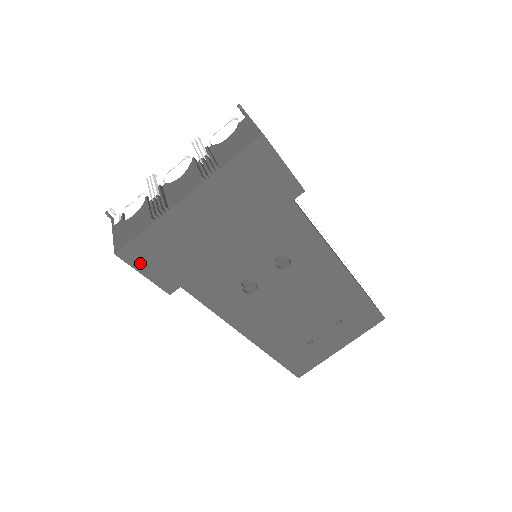
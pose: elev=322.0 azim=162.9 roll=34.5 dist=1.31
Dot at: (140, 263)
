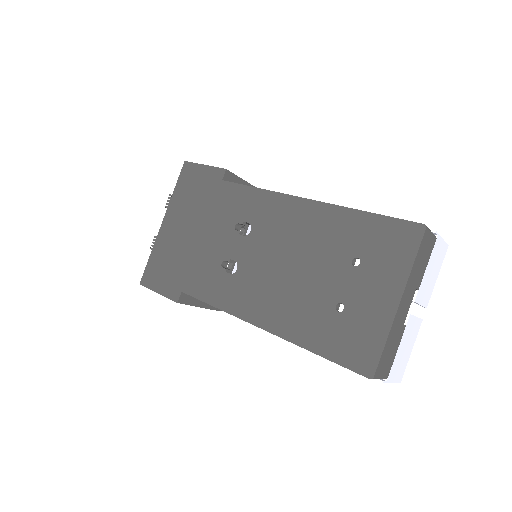
Dot at: (153, 284)
